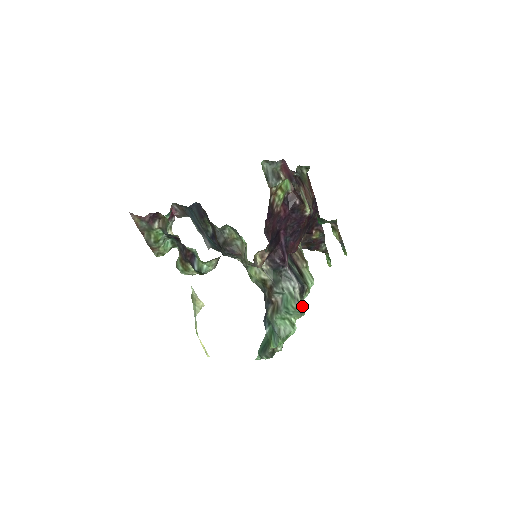
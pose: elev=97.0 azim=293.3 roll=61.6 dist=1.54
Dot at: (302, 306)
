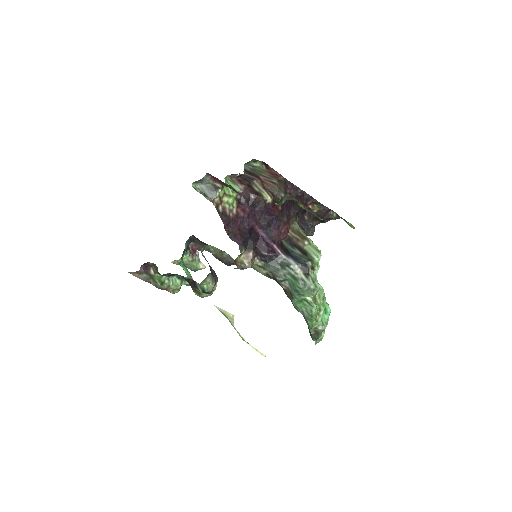
Dot at: (309, 283)
